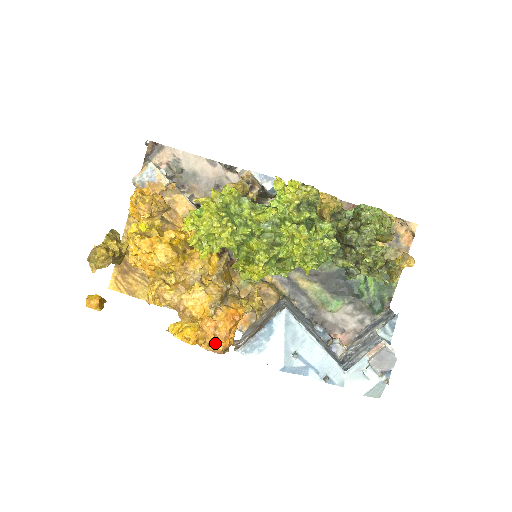
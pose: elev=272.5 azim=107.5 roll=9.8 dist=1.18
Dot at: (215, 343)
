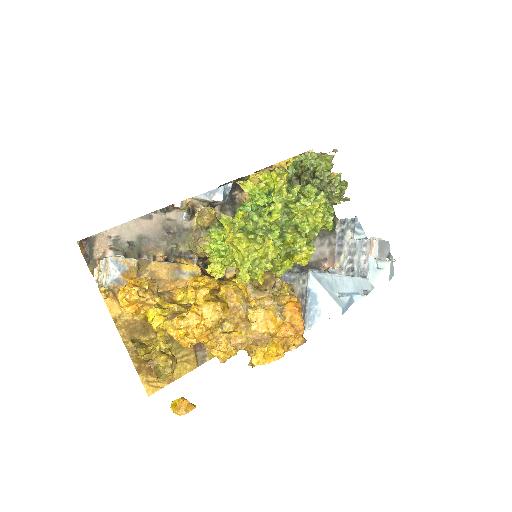
Dot at: (295, 339)
